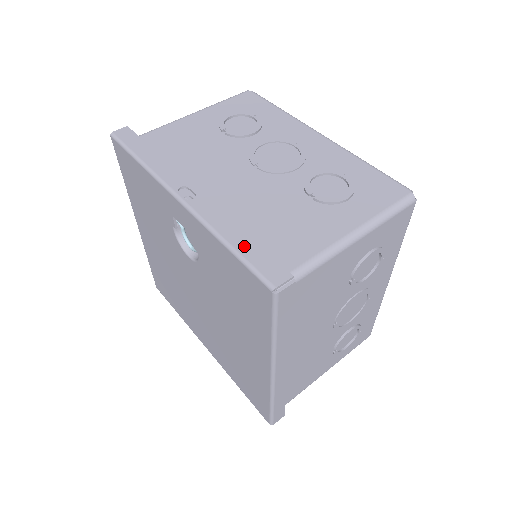
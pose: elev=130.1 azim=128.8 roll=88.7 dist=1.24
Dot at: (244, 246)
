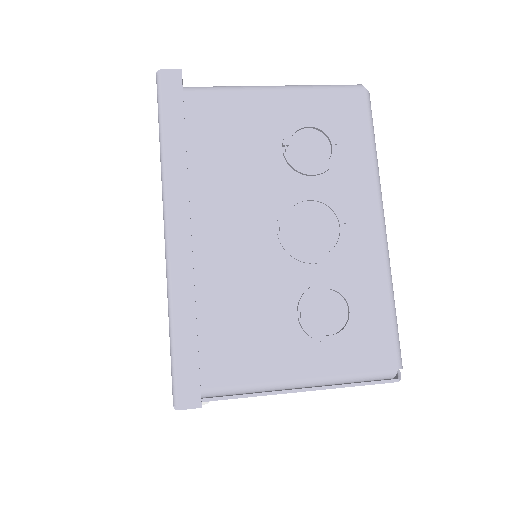
Dot at: occluded
